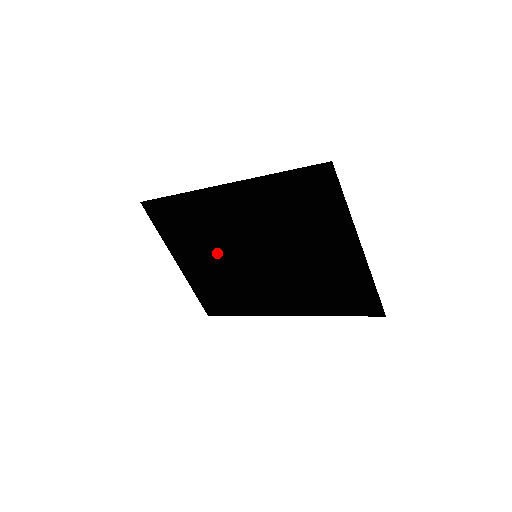
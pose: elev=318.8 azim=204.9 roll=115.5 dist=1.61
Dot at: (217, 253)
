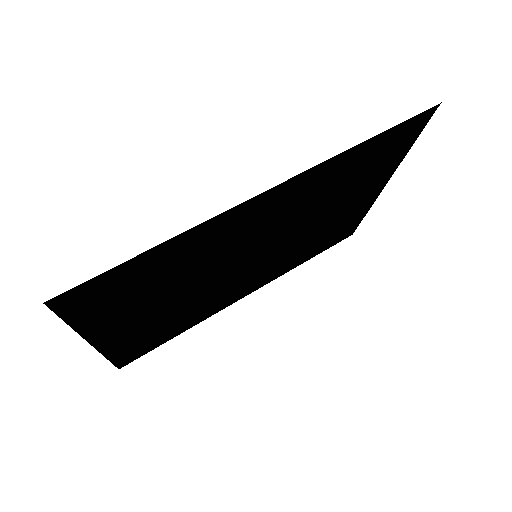
Dot at: (192, 286)
